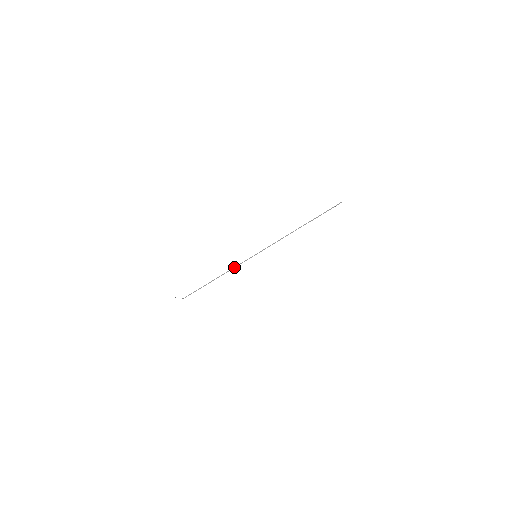
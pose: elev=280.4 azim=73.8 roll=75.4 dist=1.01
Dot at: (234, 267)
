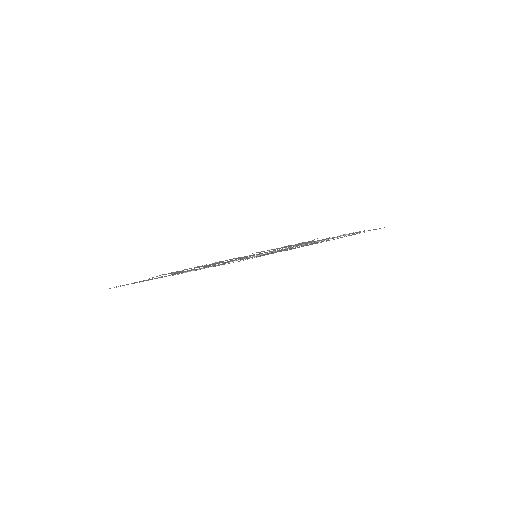
Dot at: (233, 261)
